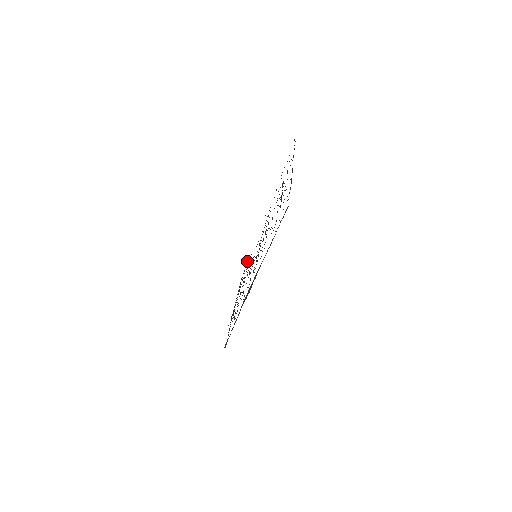
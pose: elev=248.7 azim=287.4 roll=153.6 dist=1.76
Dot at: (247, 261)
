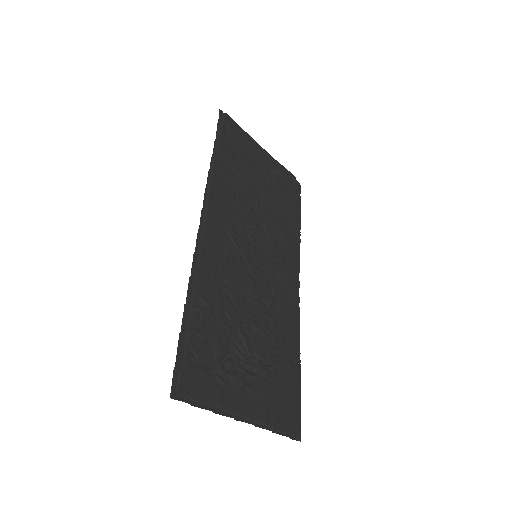
Dot at: (222, 171)
